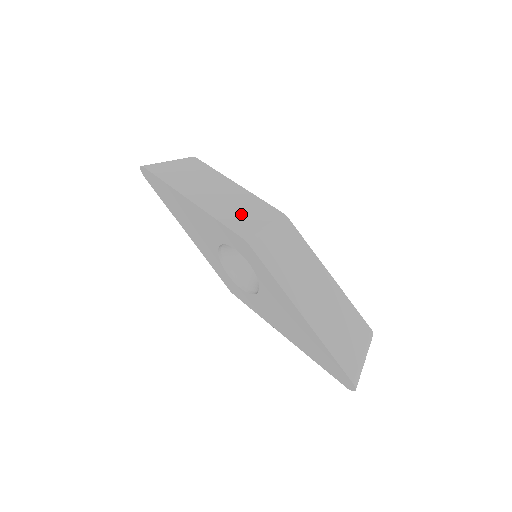
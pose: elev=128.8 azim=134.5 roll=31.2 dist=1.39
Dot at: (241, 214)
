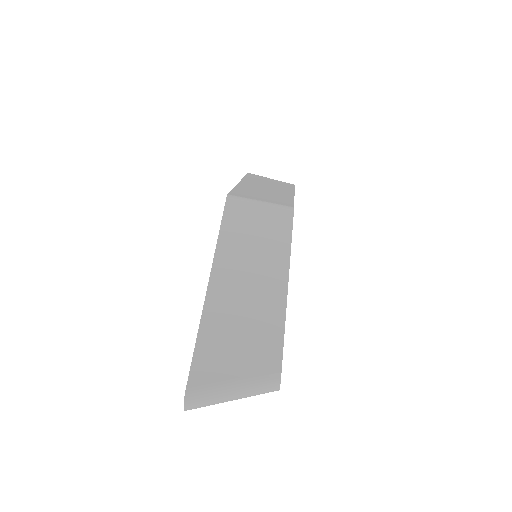
Dot at: (258, 194)
